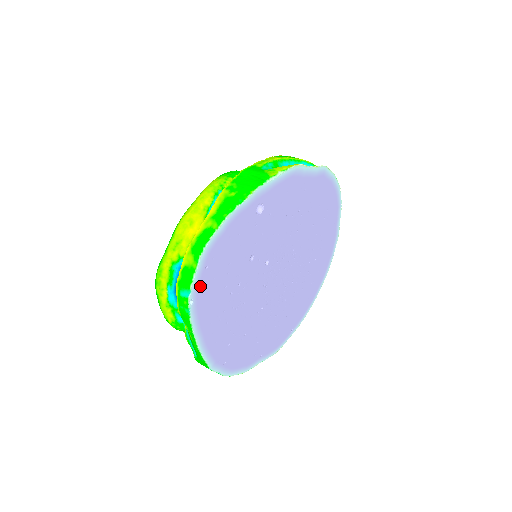
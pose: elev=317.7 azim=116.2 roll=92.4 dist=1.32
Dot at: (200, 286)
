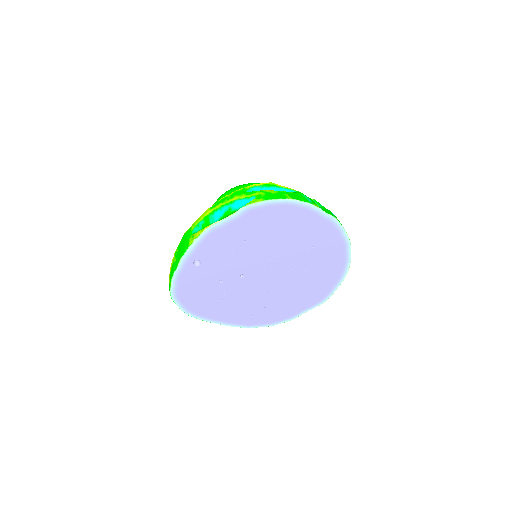
Dot at: (188, 307)
